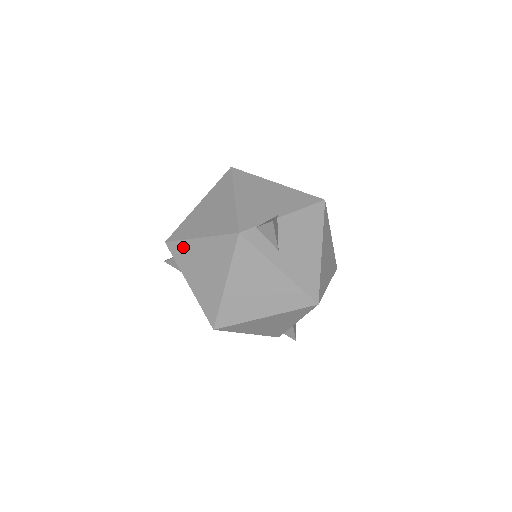
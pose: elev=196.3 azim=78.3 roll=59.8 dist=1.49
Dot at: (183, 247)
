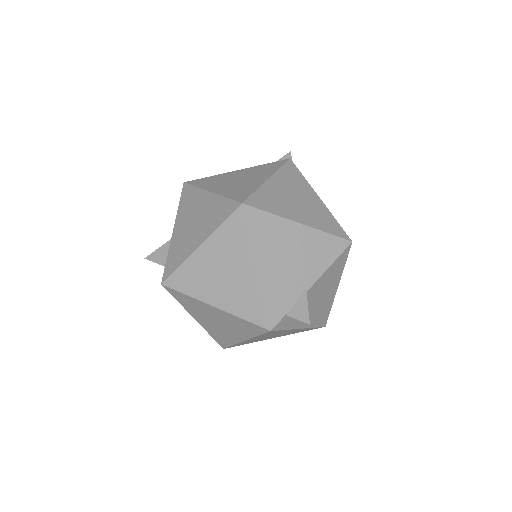
Dot at: (189, 300)
